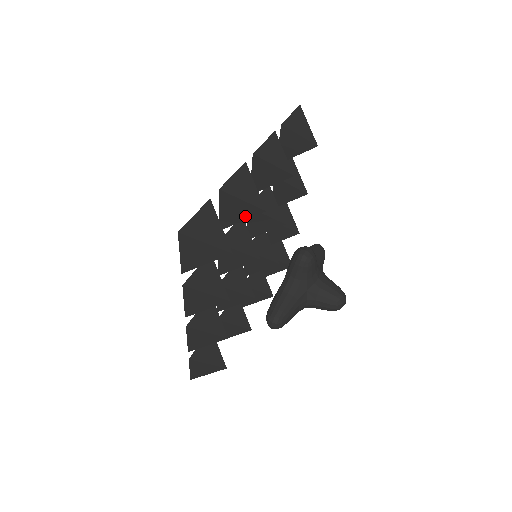
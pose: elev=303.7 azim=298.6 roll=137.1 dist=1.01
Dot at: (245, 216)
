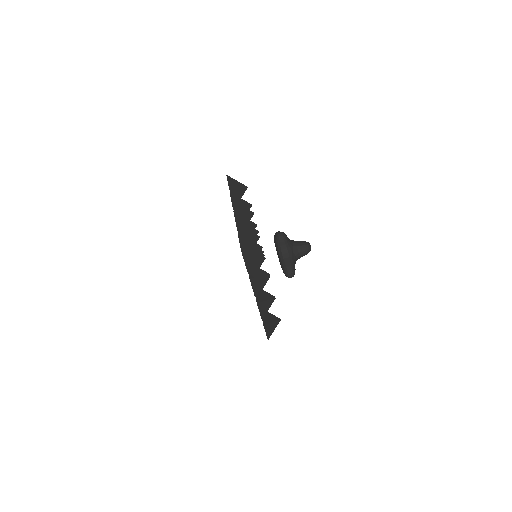
Dot at: (250, 233)
